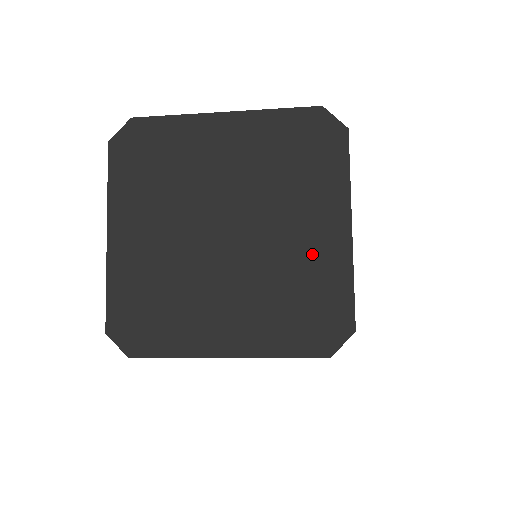
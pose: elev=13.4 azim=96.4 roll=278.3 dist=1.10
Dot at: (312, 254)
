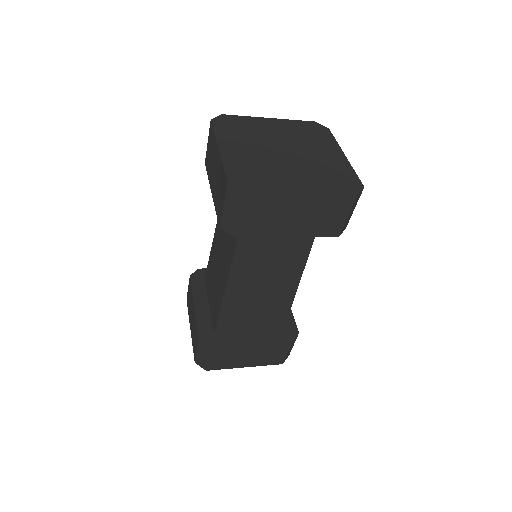
Dot at: (331, 162)
